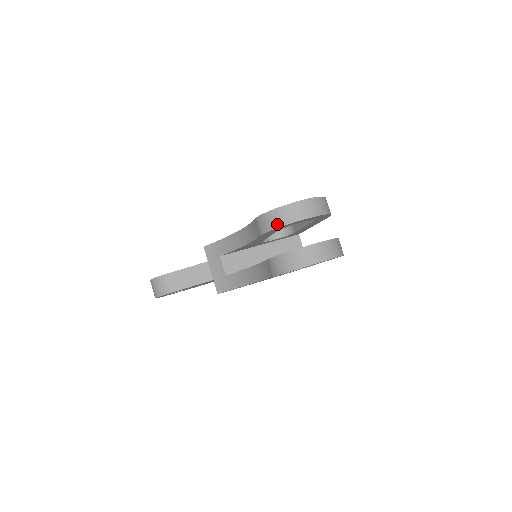
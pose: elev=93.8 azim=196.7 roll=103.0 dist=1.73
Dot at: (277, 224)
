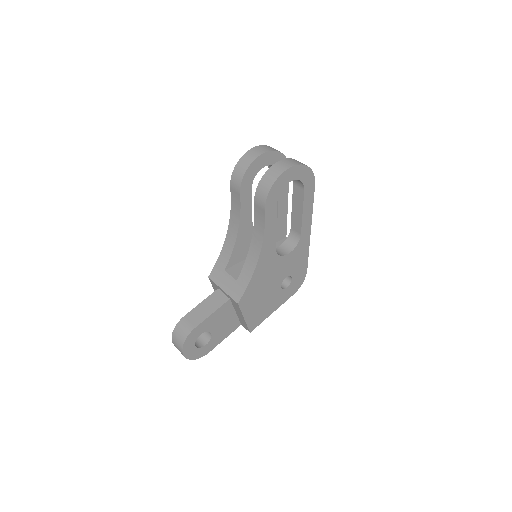
Dot at: (245, 167)
